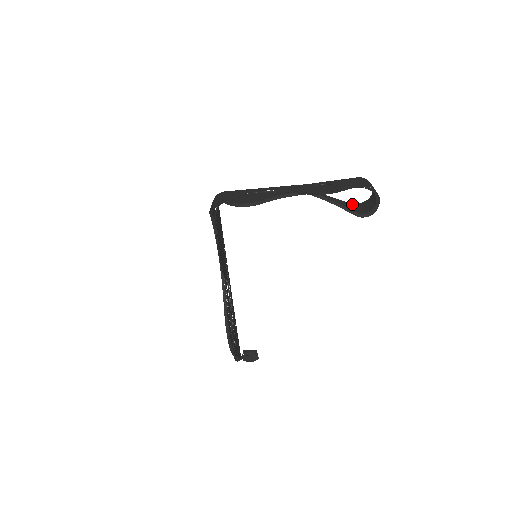
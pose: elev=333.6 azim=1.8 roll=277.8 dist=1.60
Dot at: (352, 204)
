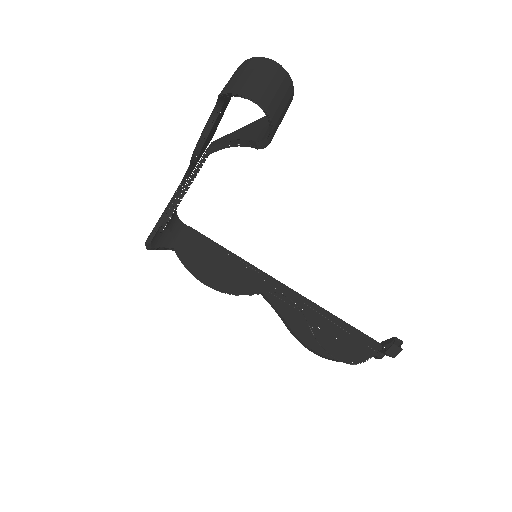
Dot at: occluded
